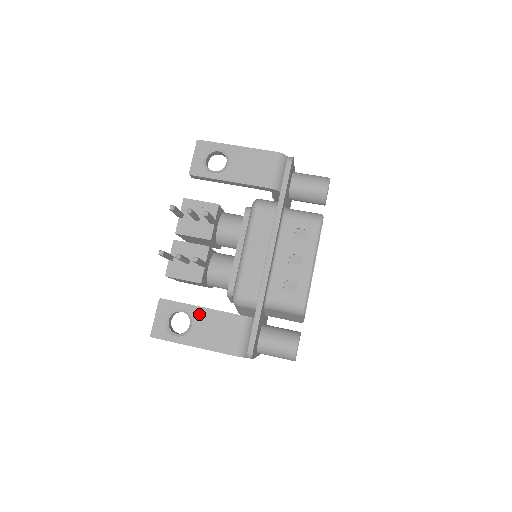
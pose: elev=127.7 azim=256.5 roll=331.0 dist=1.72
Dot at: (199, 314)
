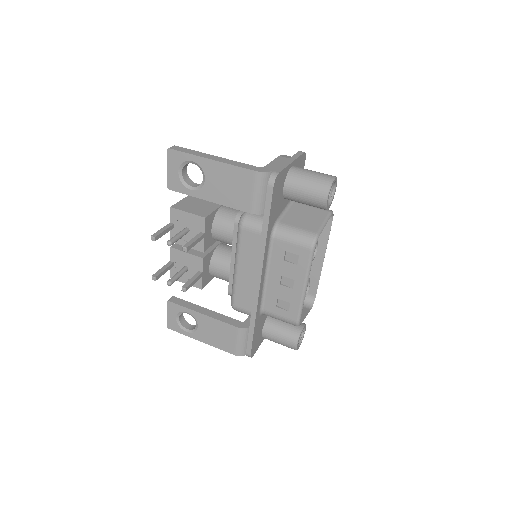
Dot at: (202, 319)
